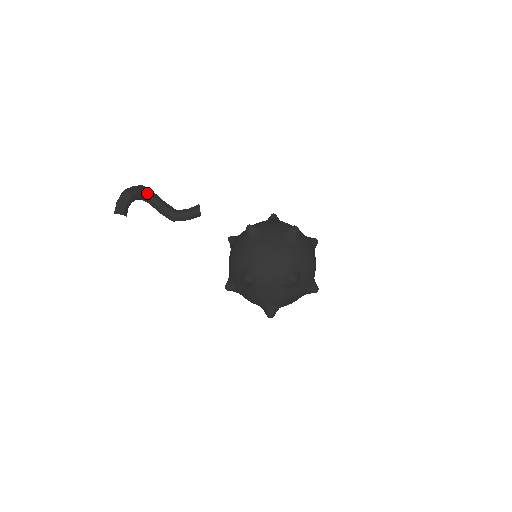
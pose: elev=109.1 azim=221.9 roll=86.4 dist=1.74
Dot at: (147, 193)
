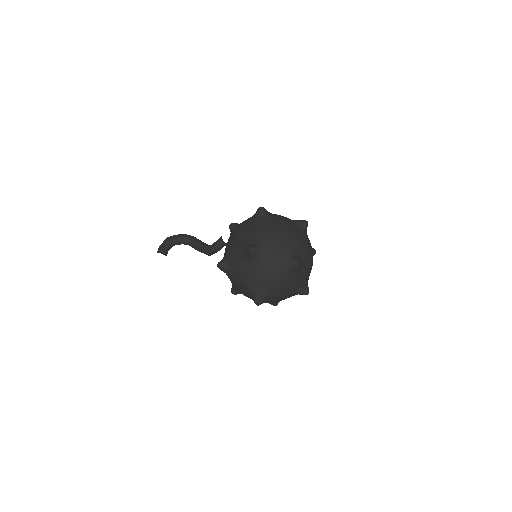
Dot at: (186, 237)
